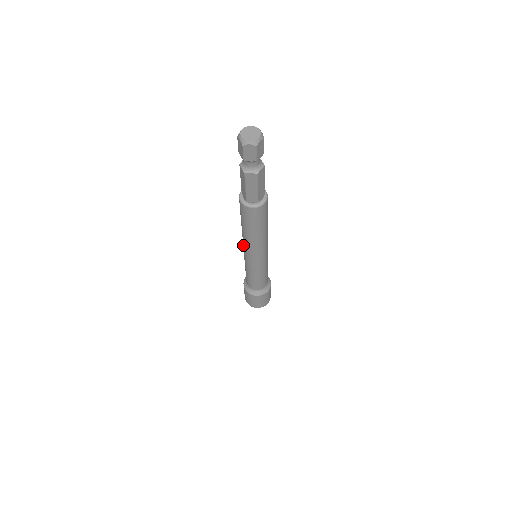
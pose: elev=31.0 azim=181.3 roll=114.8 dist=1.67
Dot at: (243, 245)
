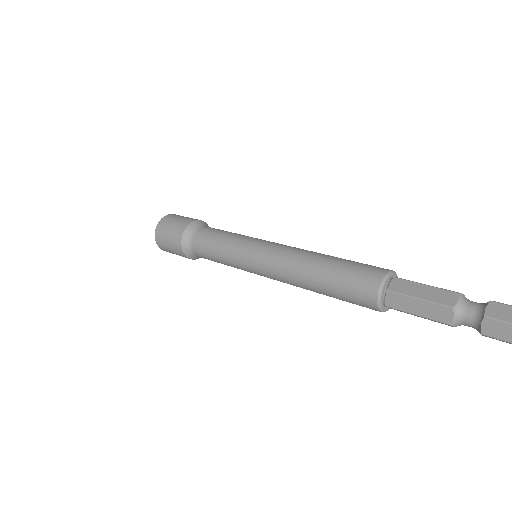
Dot at: (274, 266)
